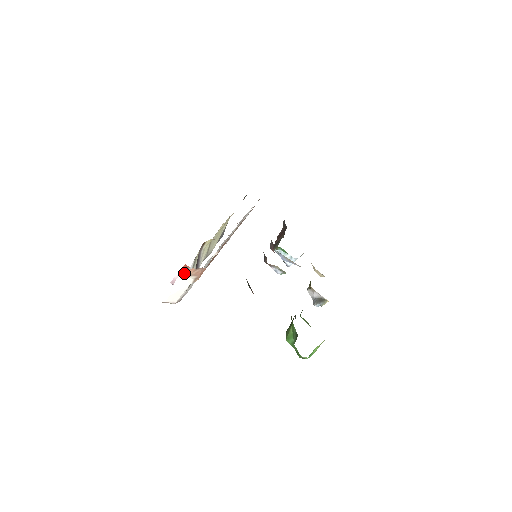
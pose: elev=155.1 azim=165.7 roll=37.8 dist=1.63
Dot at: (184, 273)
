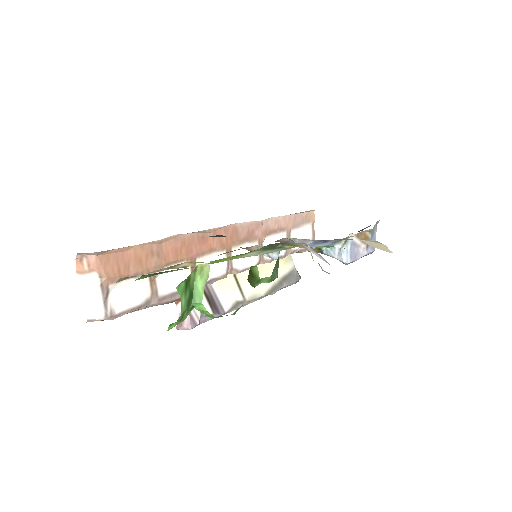
Dot at: (77, 271)
